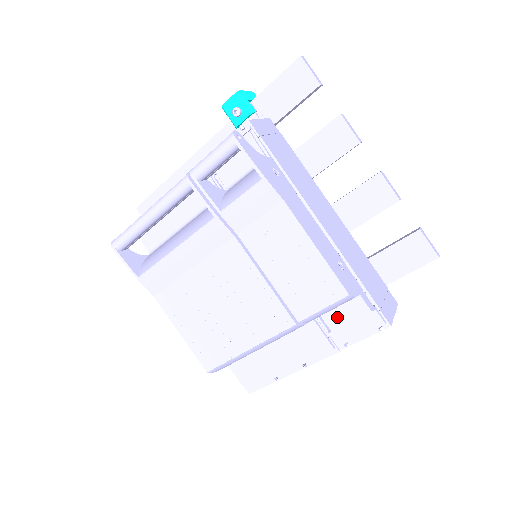
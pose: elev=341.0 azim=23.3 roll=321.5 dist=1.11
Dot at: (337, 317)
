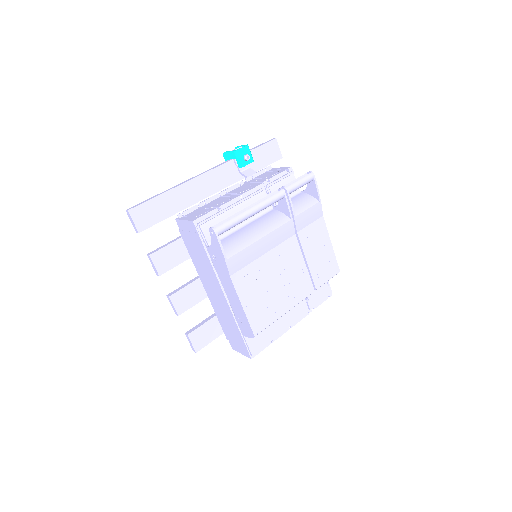
Dot at: occluded
